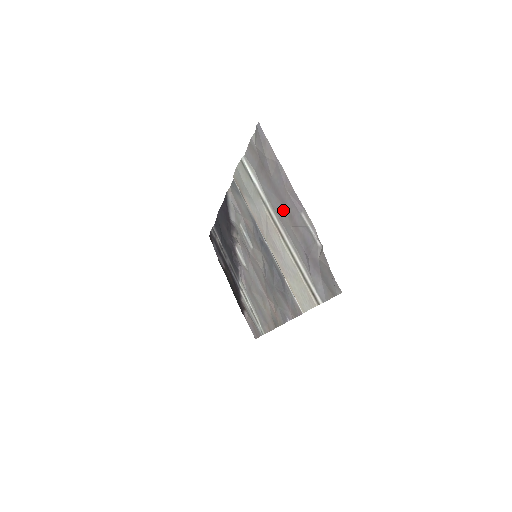
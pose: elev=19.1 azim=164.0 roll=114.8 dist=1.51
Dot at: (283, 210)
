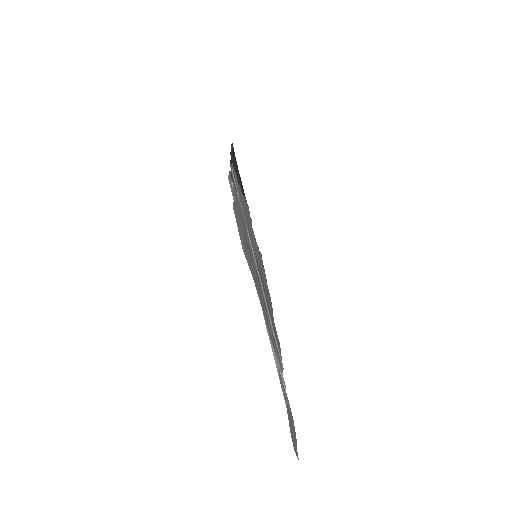
Dot at: occluded
